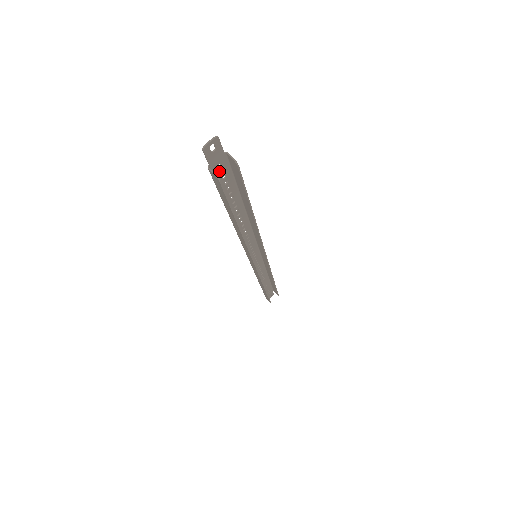
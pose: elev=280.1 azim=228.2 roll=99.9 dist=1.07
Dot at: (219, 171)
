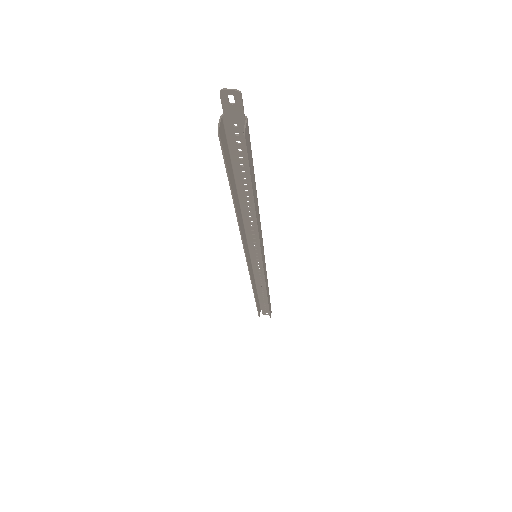
Dot at: (234, 131)
